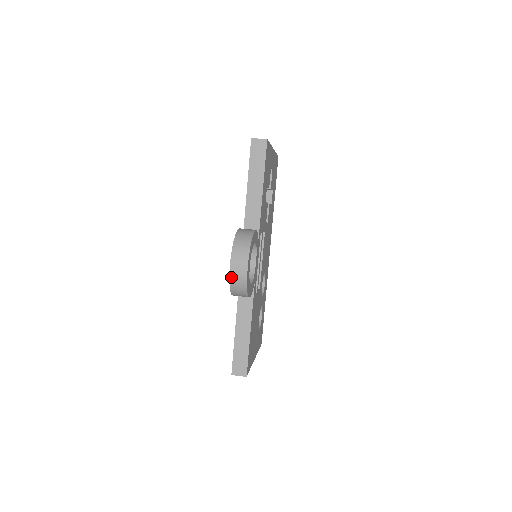
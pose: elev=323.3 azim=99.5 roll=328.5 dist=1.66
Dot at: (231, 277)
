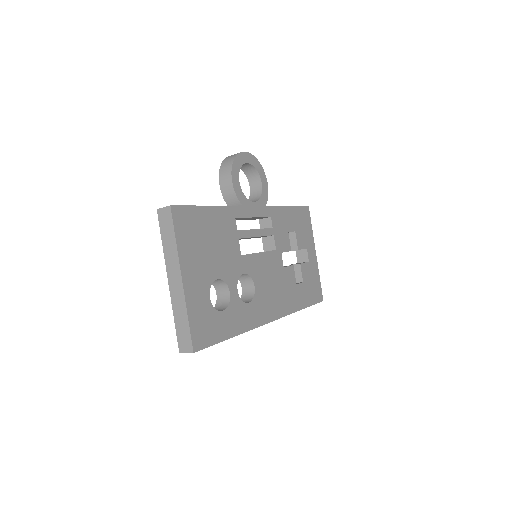
Dot at: (229, 156)
